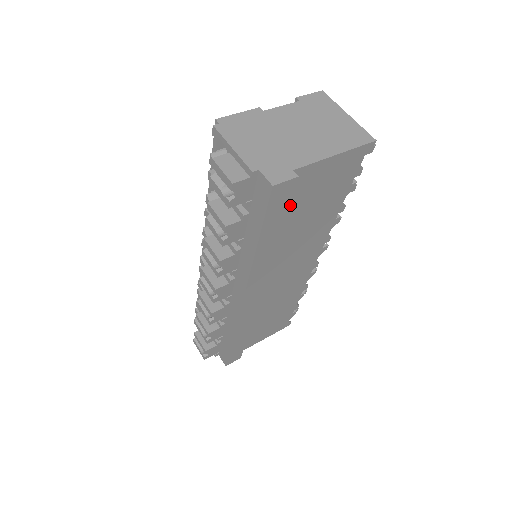
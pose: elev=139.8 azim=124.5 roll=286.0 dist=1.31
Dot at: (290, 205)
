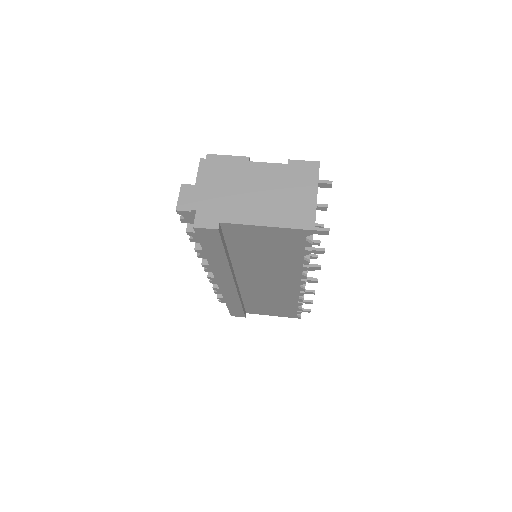
Dot at: (234, 242)
